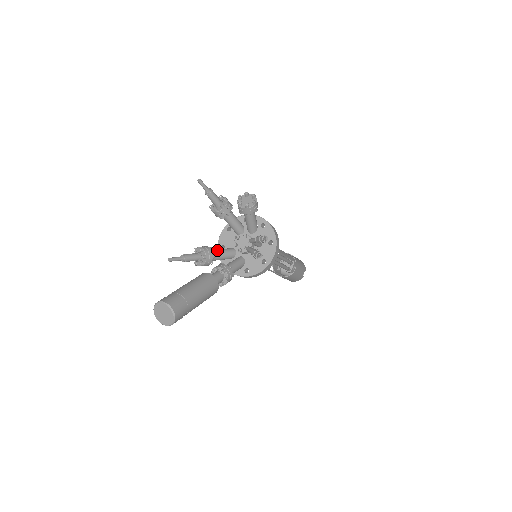
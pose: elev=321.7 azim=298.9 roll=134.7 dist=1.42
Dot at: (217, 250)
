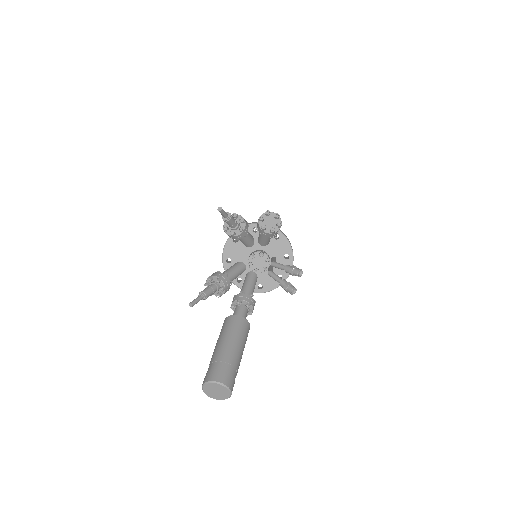
Dot at: (230, 272)
